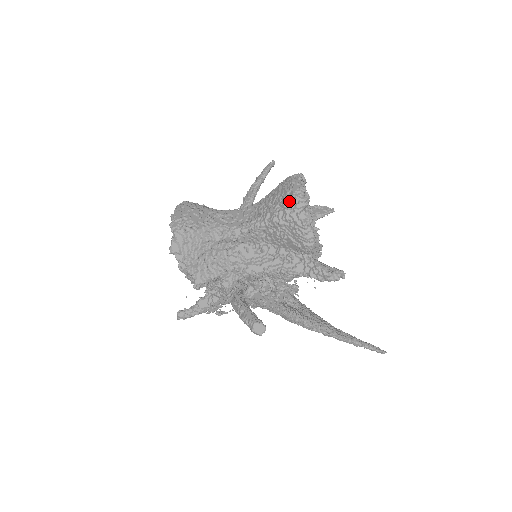
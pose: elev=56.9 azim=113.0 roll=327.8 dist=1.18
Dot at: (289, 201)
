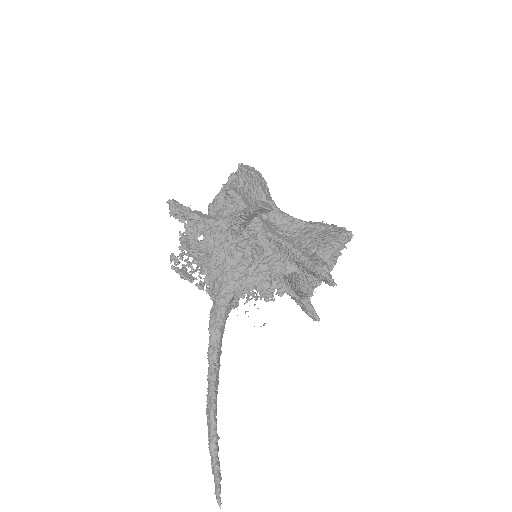
Dot at: occluded
